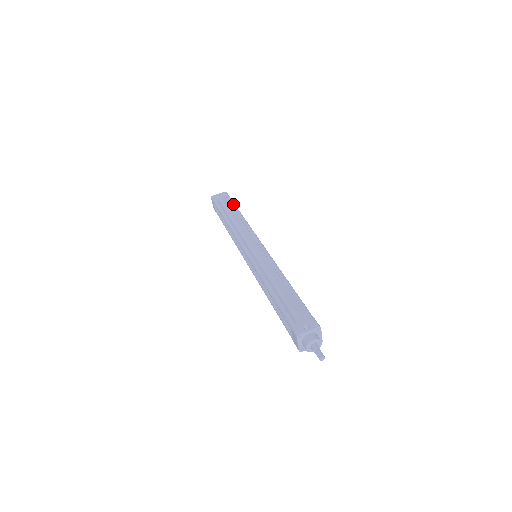
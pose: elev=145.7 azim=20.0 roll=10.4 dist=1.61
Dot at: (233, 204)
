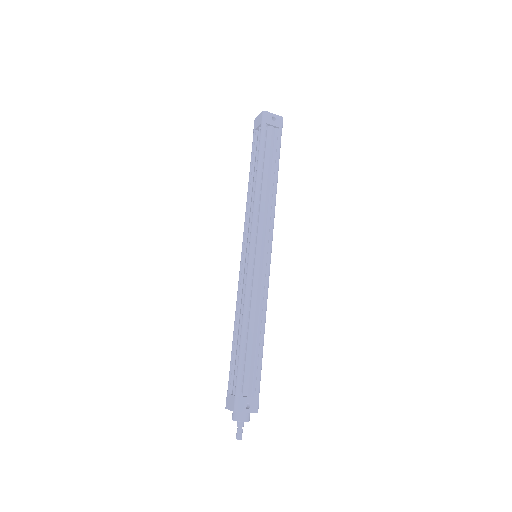
Dot at: (279, 152)
